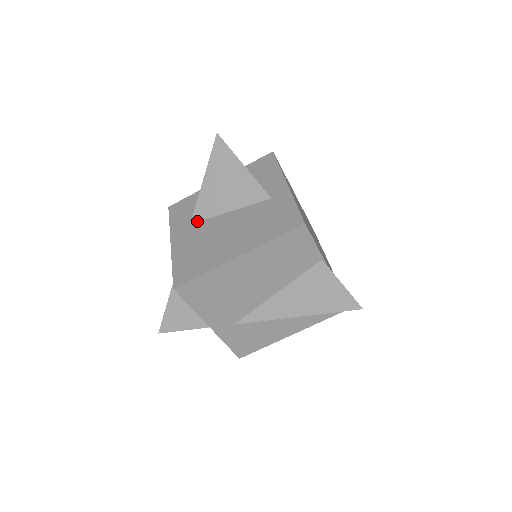
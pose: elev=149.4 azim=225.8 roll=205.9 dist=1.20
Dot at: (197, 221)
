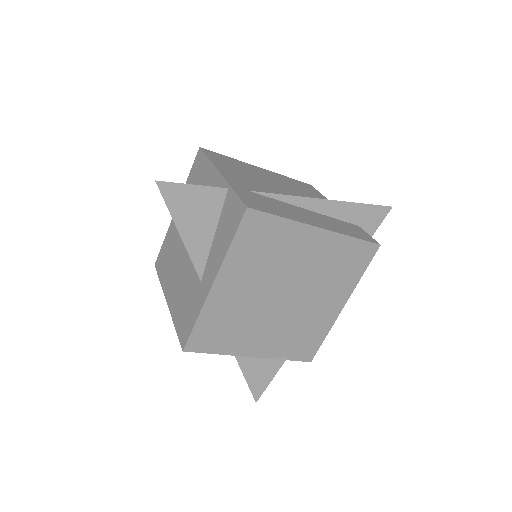
Dot at: occluded
